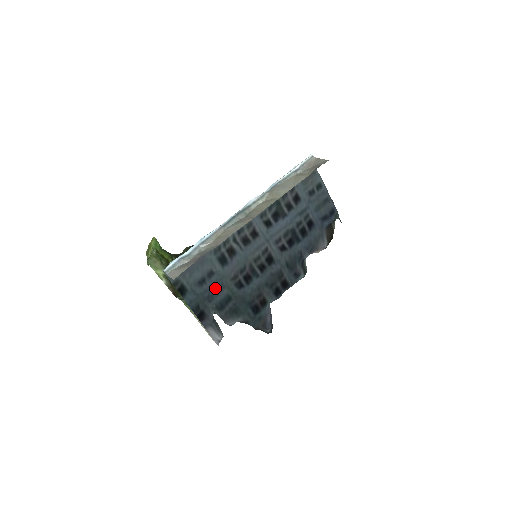
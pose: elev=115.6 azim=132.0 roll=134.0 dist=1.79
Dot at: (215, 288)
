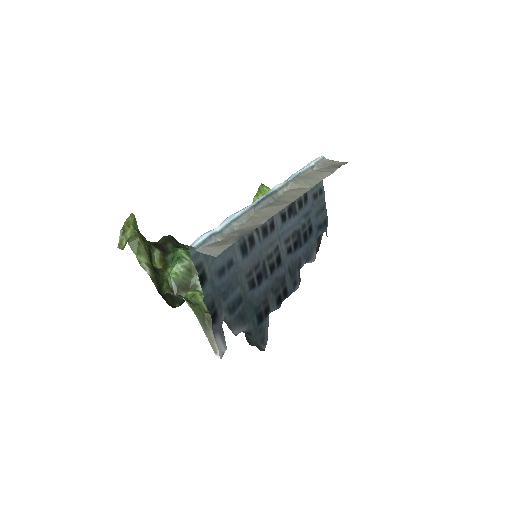
Dot at: (231, 283)
